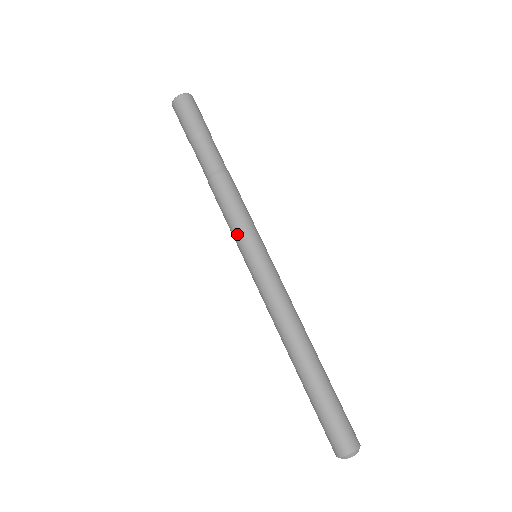
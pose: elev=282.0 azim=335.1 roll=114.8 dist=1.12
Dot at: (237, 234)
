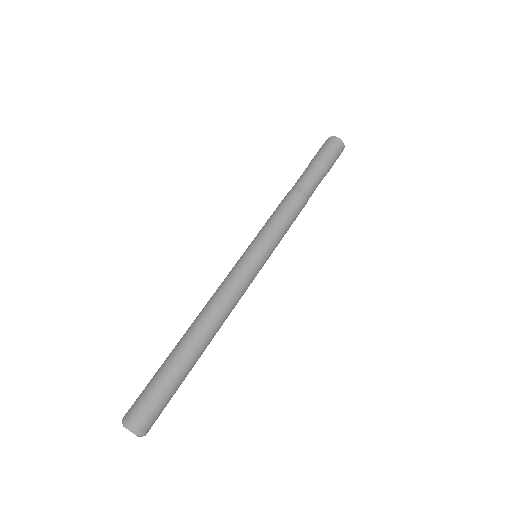
Dot at: (265, 230)
